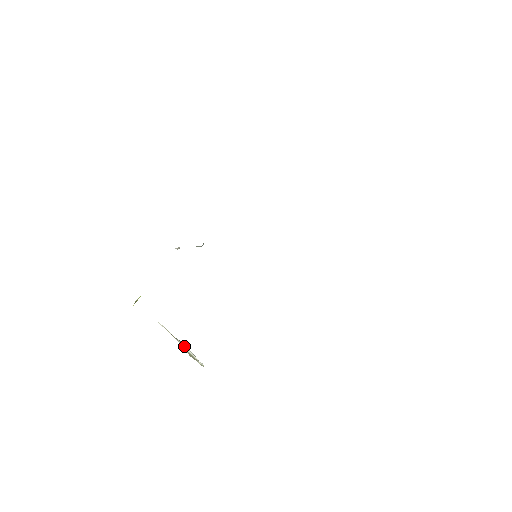
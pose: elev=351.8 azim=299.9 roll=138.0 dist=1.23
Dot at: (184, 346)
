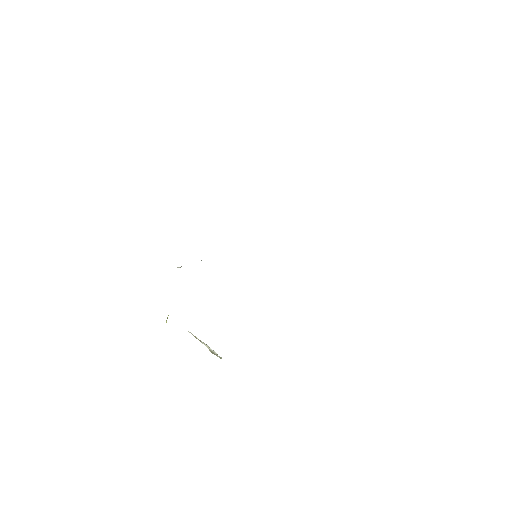
Dot at: (207, 345)
